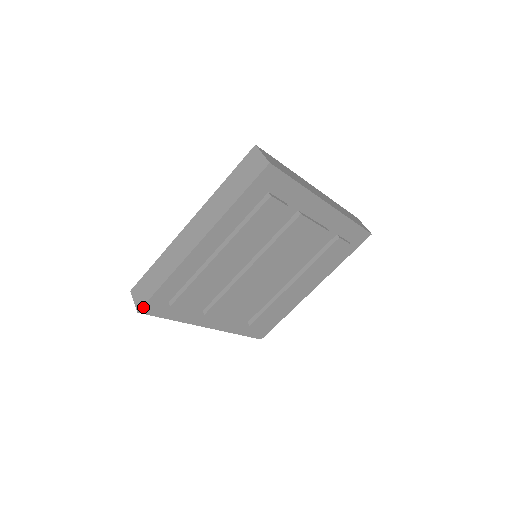
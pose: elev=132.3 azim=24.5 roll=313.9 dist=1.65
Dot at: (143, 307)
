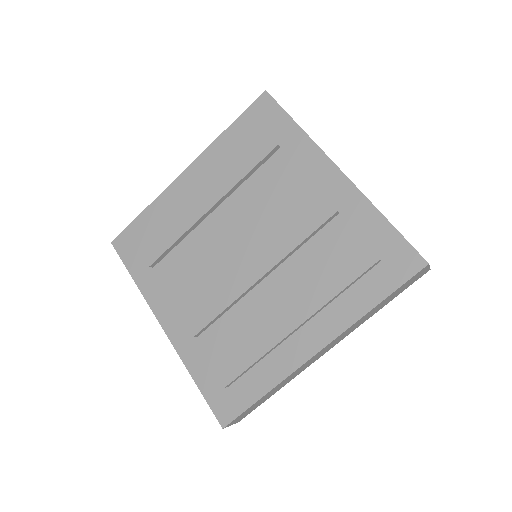
Dot at: (118, 238)
